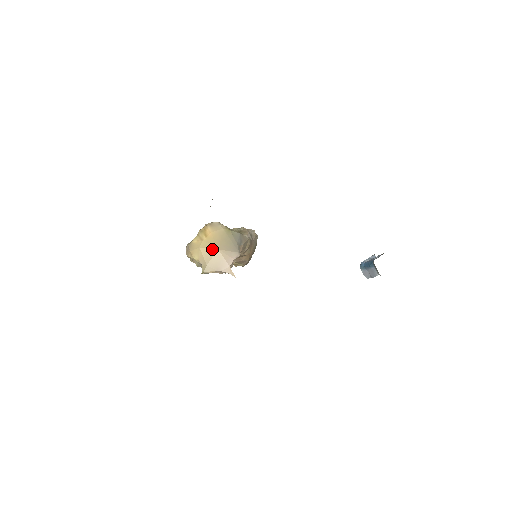
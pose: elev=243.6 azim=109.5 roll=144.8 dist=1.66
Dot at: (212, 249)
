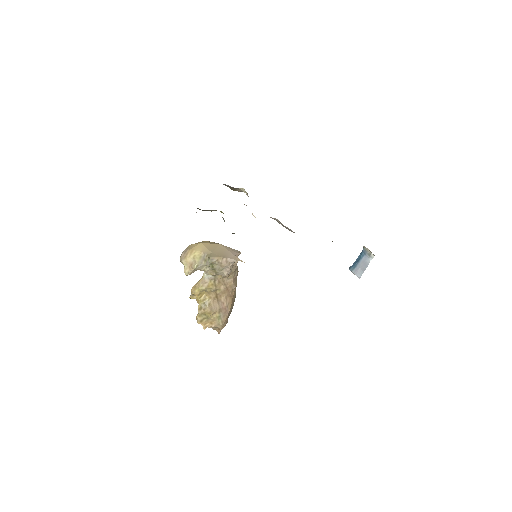
Dot at: (214, 244)
